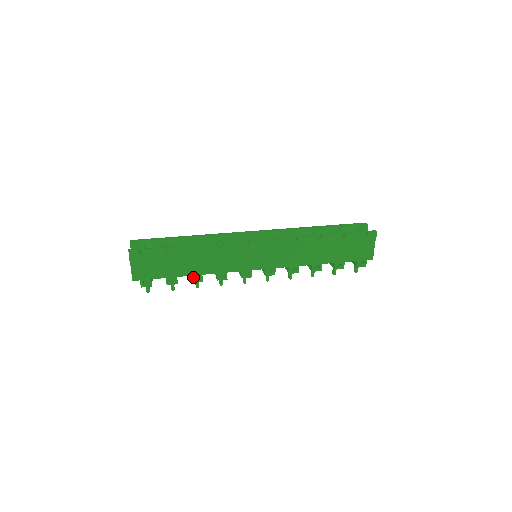
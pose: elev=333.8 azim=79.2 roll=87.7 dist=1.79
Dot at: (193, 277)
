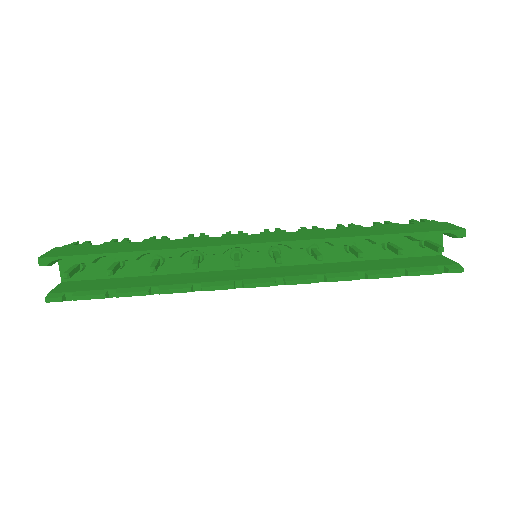
Dot at: occluded
